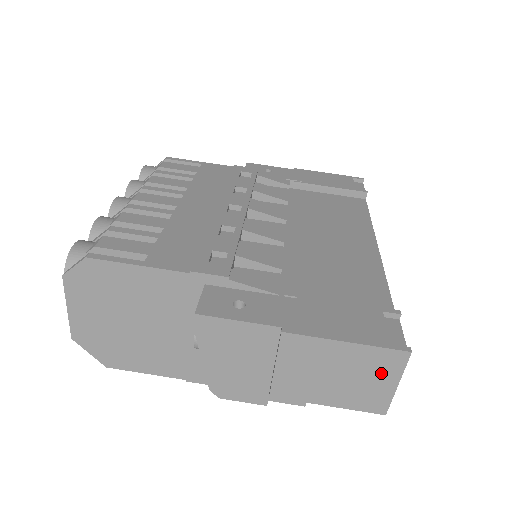
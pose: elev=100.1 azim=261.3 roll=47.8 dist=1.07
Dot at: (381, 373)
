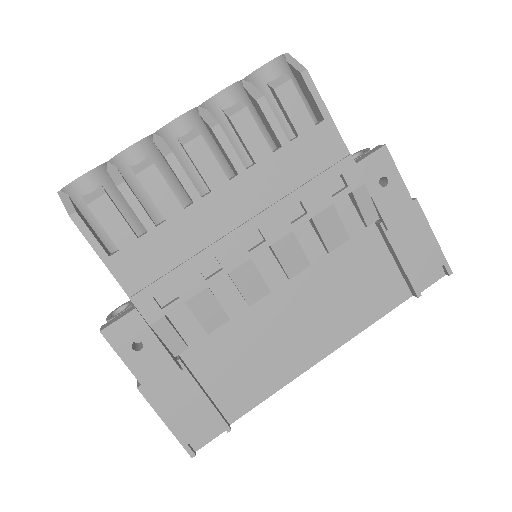
Dot at: occluded
